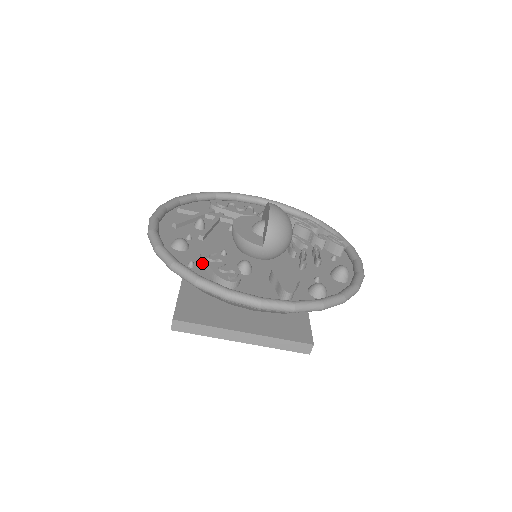
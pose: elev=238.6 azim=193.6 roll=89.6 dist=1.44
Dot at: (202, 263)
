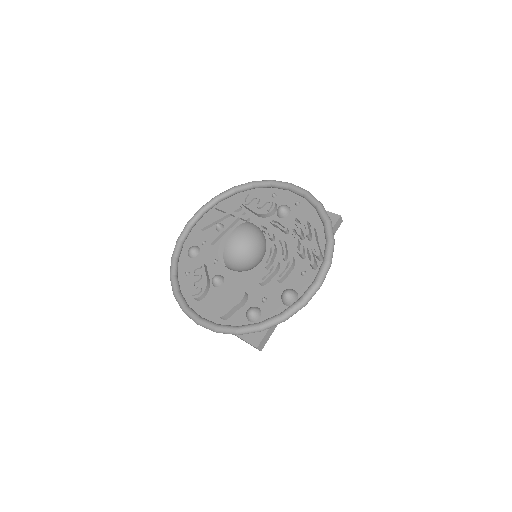
Dot at: occluded
